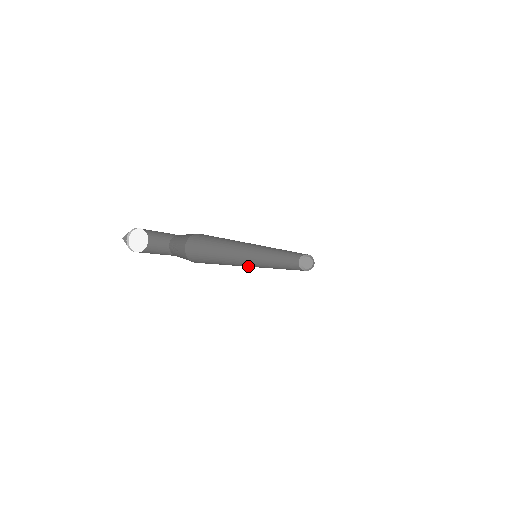
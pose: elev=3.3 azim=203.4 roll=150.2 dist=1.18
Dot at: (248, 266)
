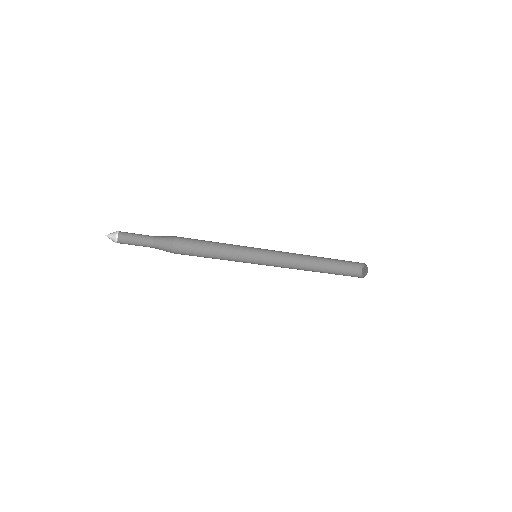
Dot at: occluded
